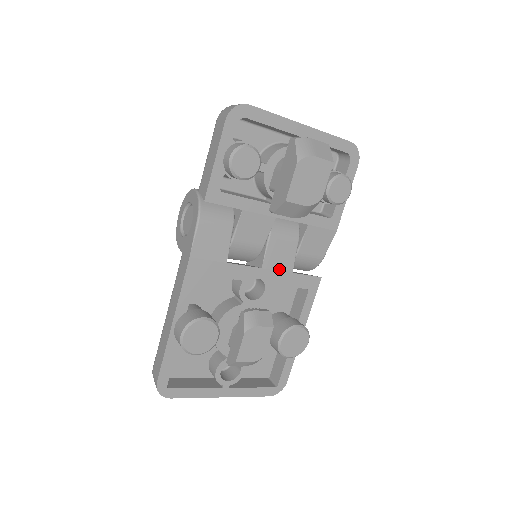
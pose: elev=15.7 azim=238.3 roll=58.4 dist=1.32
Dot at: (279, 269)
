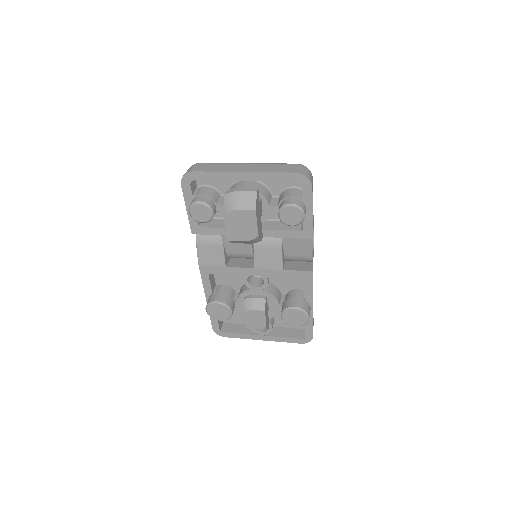
Dot at: (270, 268)
